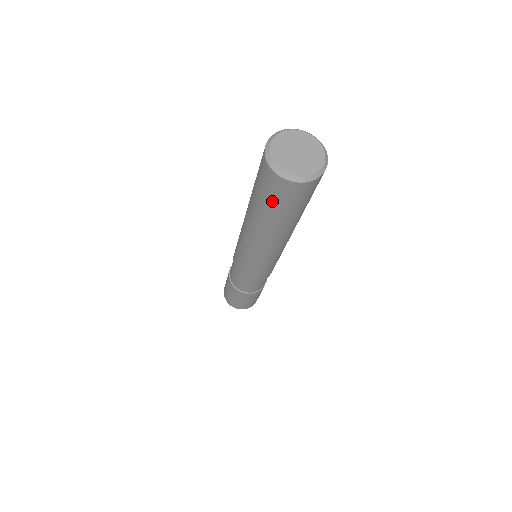
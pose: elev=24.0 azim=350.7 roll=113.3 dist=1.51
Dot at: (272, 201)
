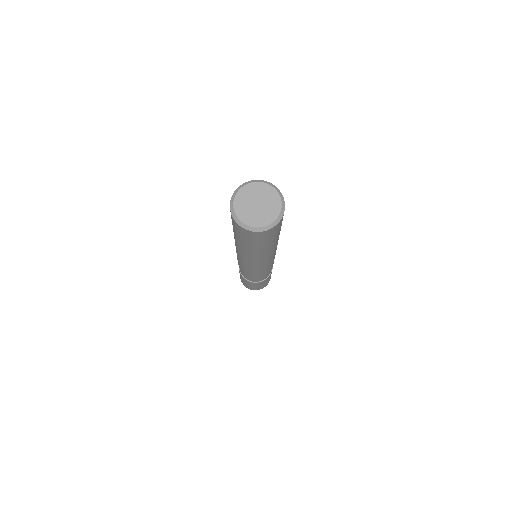
Dot at: (242, 238)
